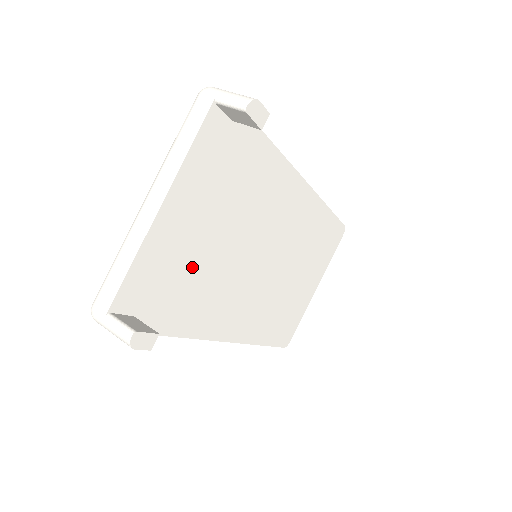
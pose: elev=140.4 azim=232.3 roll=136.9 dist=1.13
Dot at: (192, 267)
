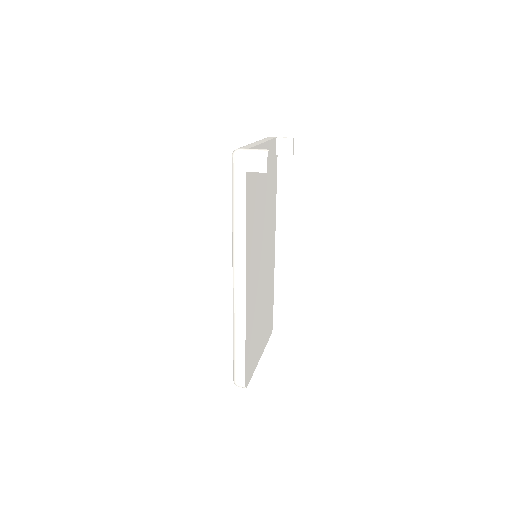
Dot at: (258, 192)
